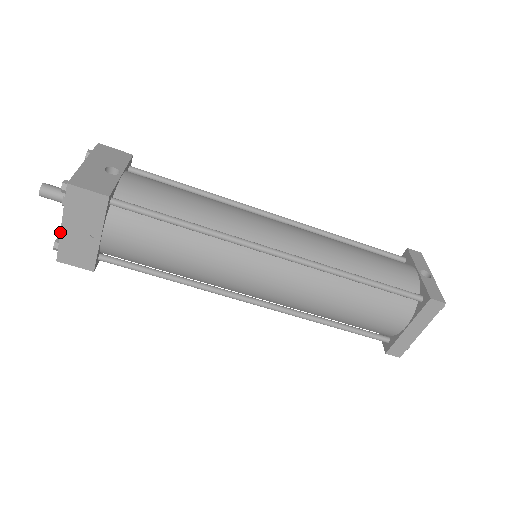
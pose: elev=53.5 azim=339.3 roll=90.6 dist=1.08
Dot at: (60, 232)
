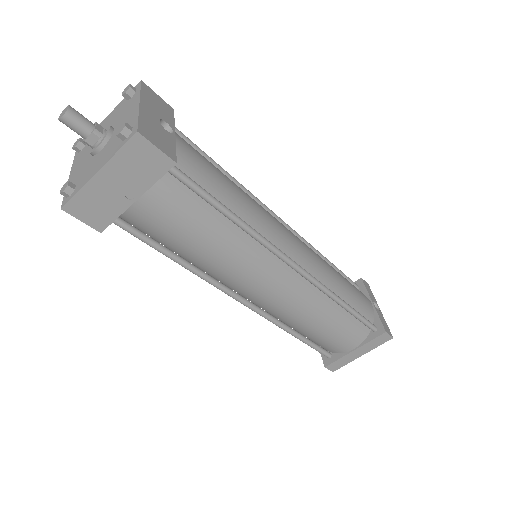
Dot at: (89, 179)
